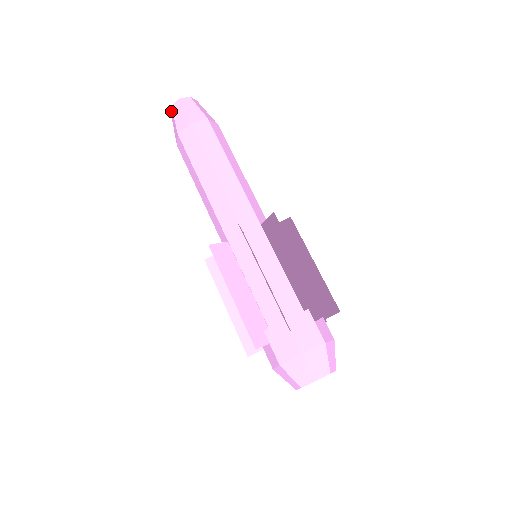
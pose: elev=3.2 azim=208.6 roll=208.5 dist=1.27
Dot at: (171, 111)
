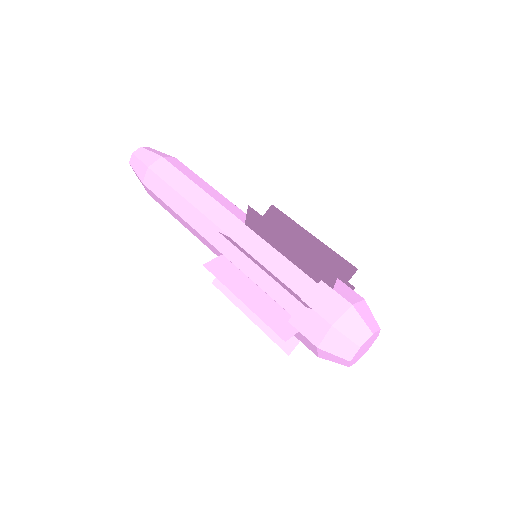
Dot at: (131, 158)
